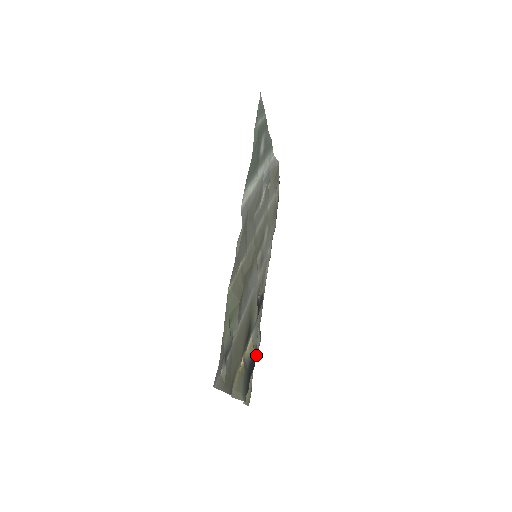
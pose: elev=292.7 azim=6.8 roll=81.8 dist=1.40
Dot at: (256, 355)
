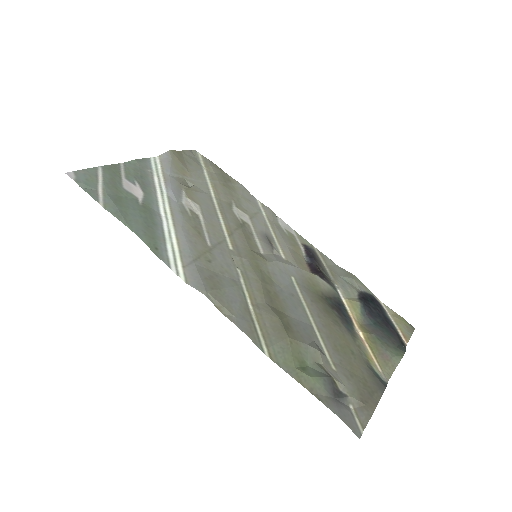
Dot at: (366, 291)
